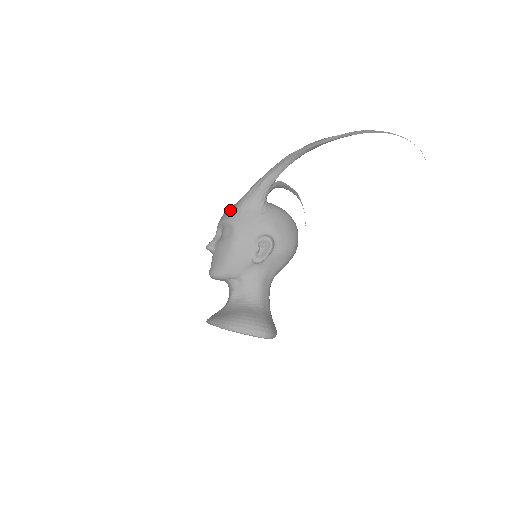
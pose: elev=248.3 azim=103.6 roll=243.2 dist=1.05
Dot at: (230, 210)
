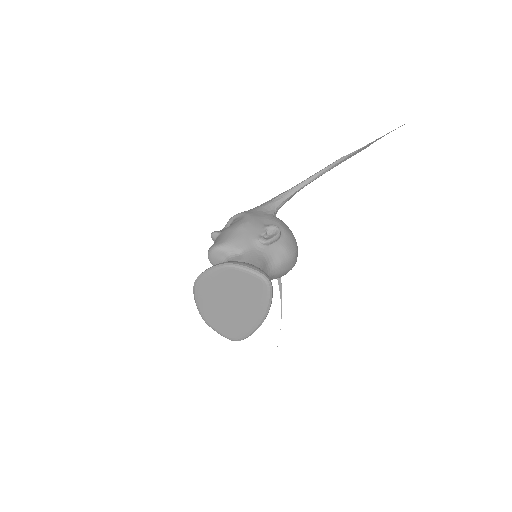
Dot at: occluded
